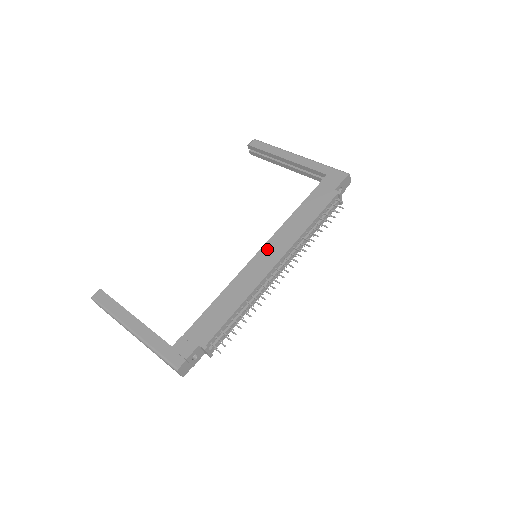
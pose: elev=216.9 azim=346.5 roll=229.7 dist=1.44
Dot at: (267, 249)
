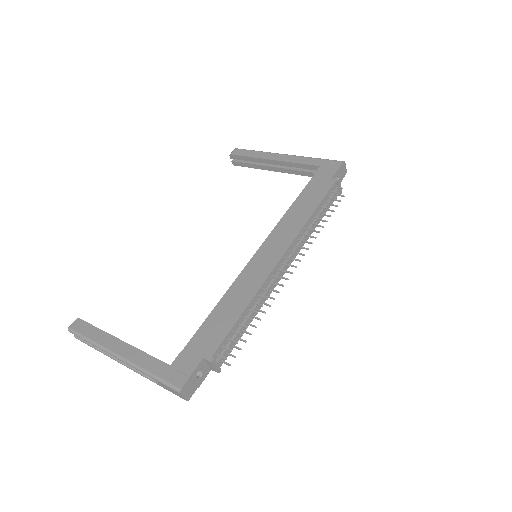
Dot at: (268, 245)
